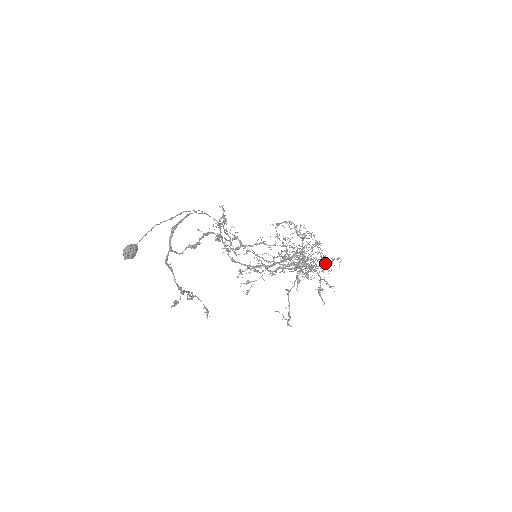
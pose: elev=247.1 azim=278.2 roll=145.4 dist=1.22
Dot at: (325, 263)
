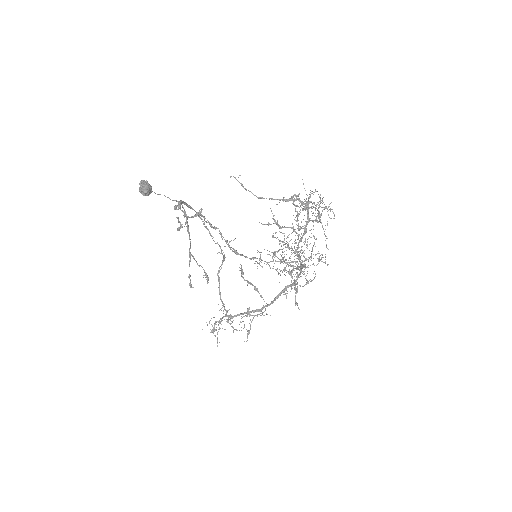
Dot at: occluded
